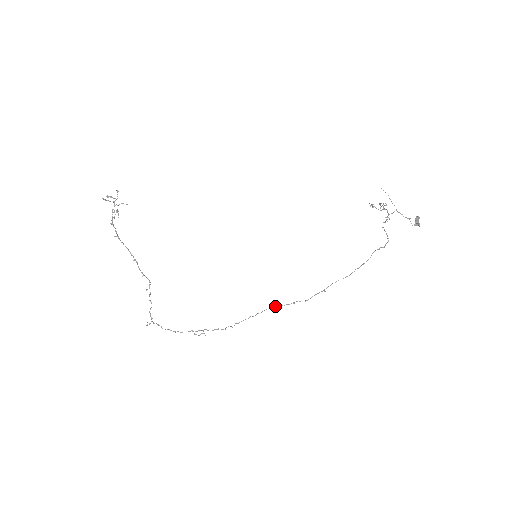
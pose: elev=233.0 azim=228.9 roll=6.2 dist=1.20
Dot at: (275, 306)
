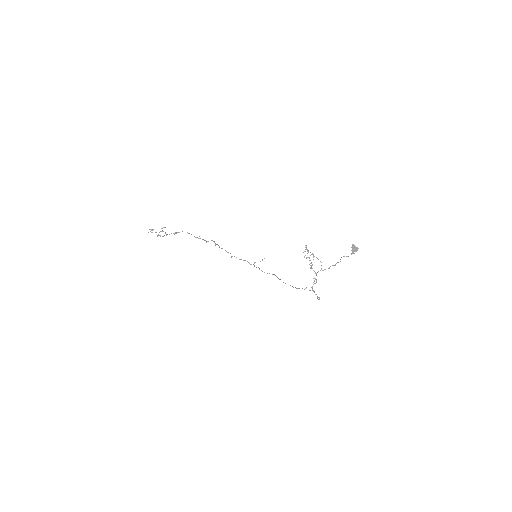
Dot at: occluded
